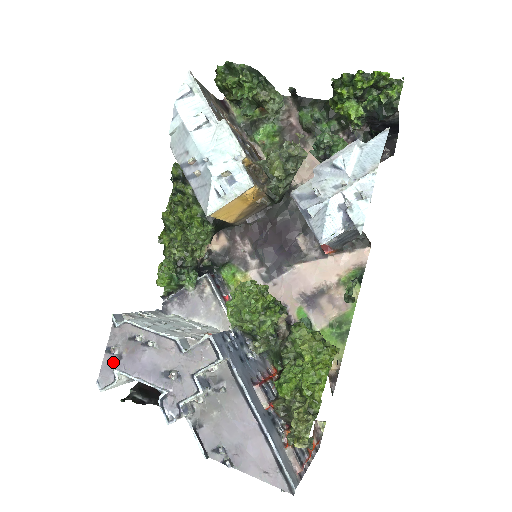
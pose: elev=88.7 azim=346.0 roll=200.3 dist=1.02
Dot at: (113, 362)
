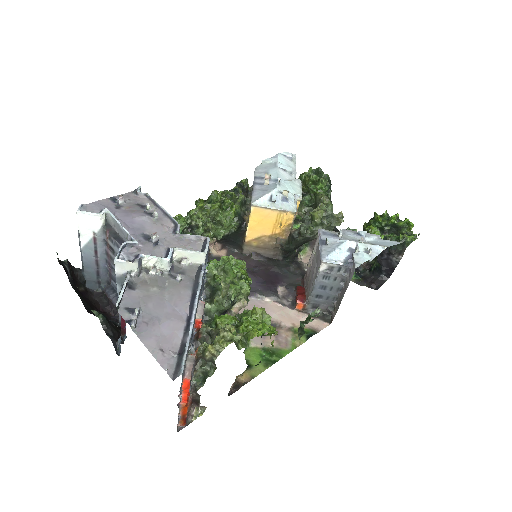
Dot at: (109, 206)
